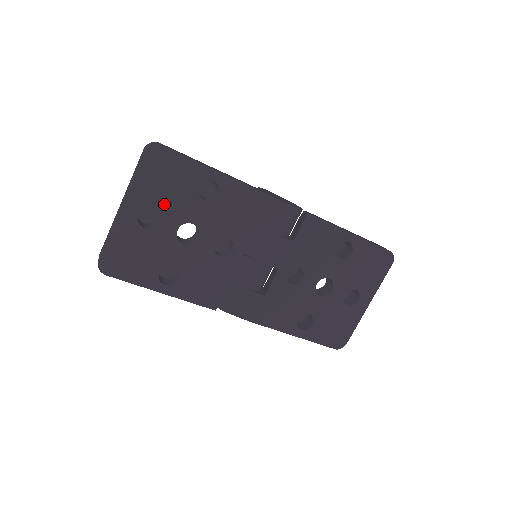
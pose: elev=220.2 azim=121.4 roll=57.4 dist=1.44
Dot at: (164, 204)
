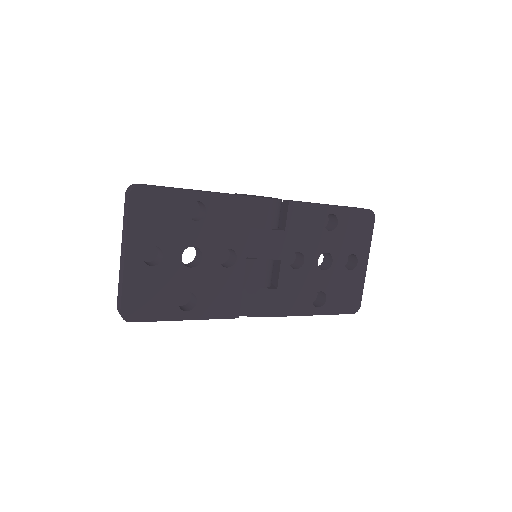
Dot at: (162, 237)
